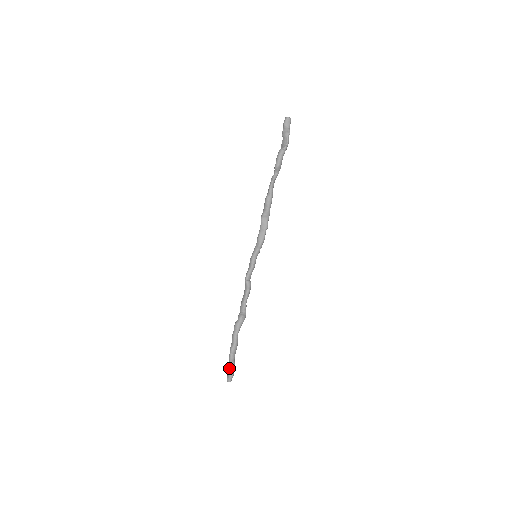
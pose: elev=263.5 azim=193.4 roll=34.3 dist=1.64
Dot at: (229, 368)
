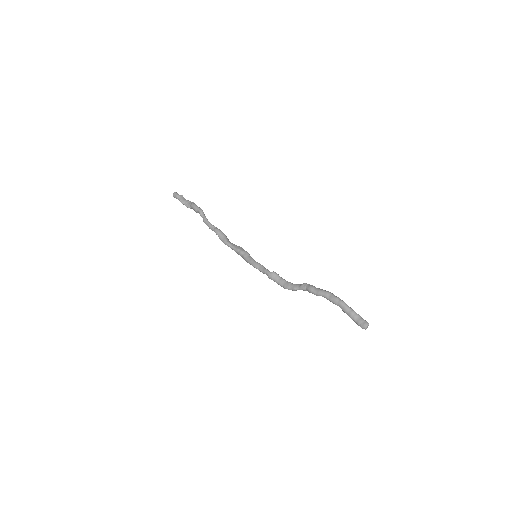
Dot at: (354, 314)
